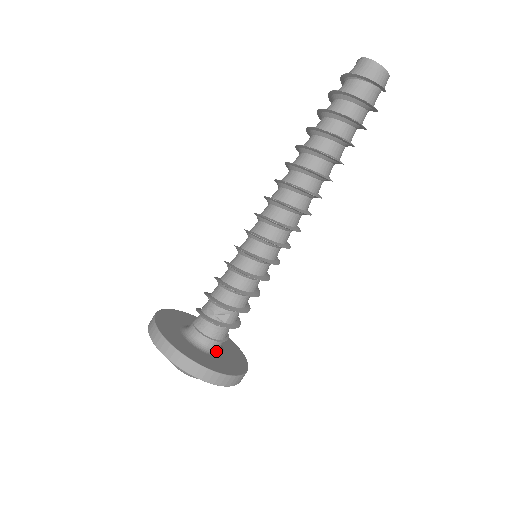
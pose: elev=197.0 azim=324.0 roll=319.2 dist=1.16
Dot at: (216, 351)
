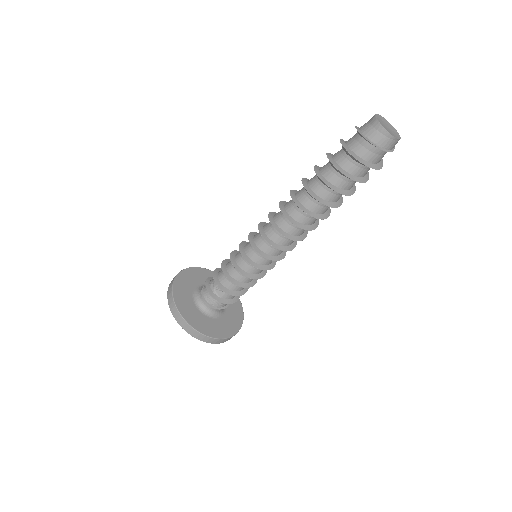
Dot at: (213, 314)
